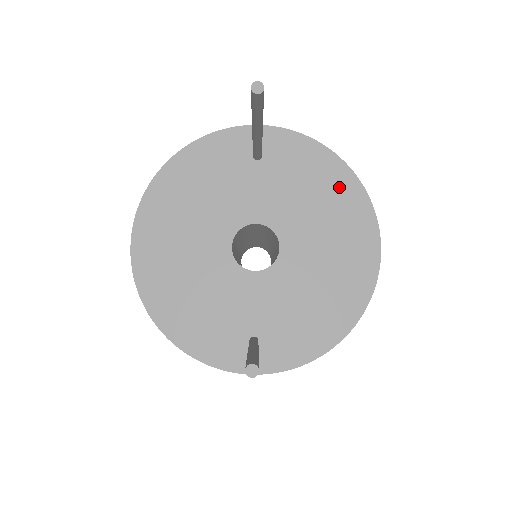
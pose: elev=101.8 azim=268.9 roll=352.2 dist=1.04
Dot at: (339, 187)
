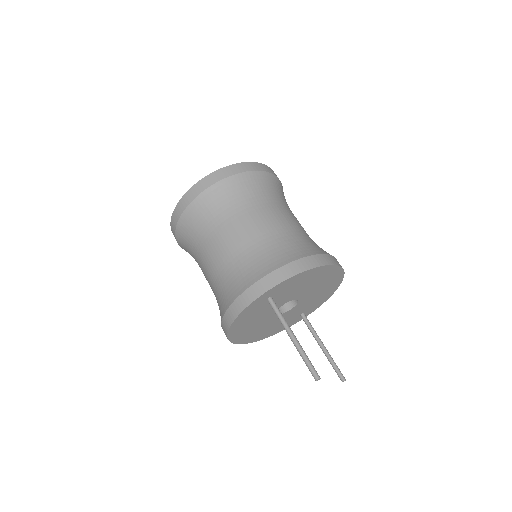
Dot at: (314, 274)
